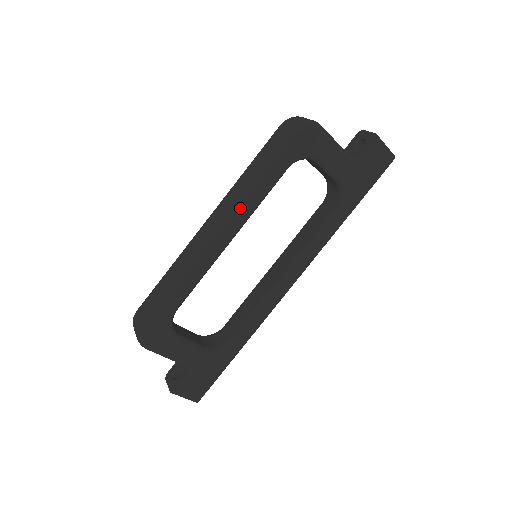
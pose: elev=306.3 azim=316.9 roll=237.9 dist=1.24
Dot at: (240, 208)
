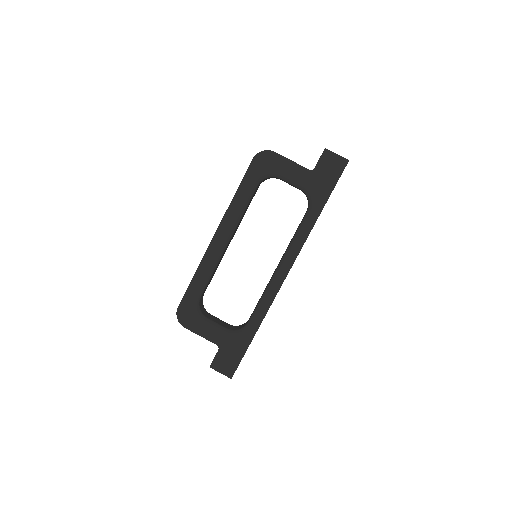
Dot at: (227, 218)
